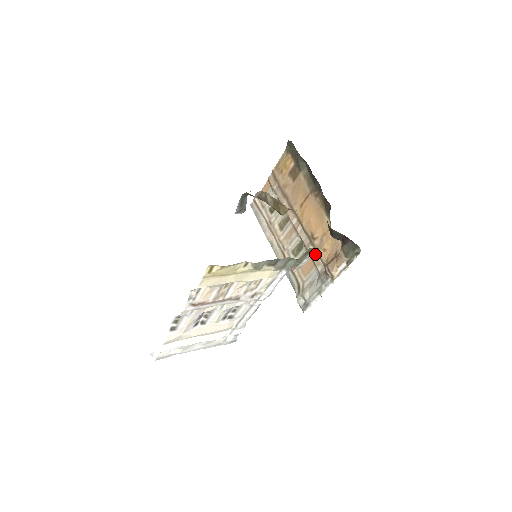
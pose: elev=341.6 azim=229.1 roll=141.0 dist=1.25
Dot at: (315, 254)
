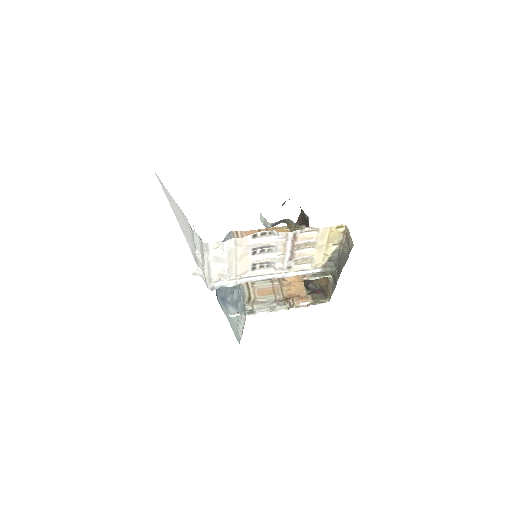
Dot at: (278, 288)
